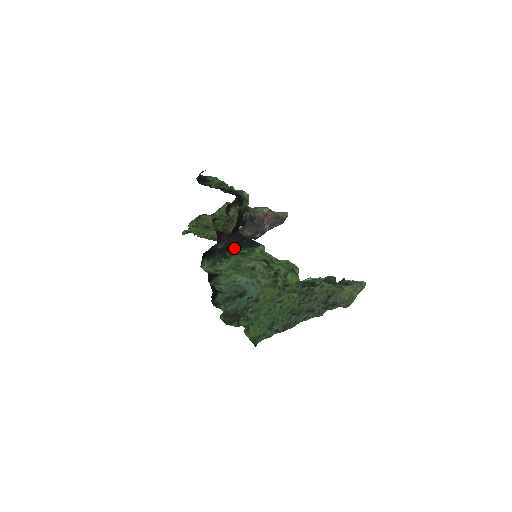
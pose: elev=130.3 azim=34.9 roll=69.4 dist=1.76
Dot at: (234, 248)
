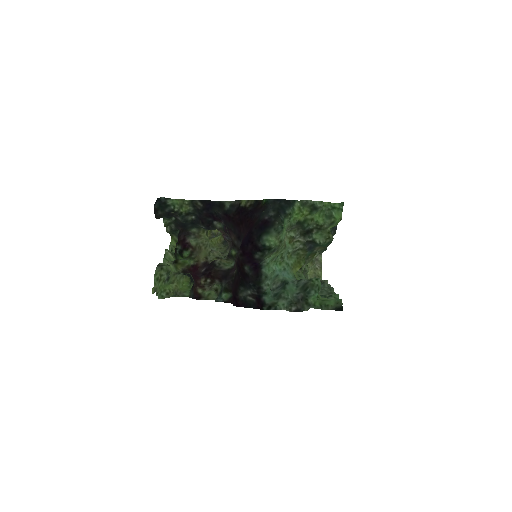
Dot at: (283, 210)
